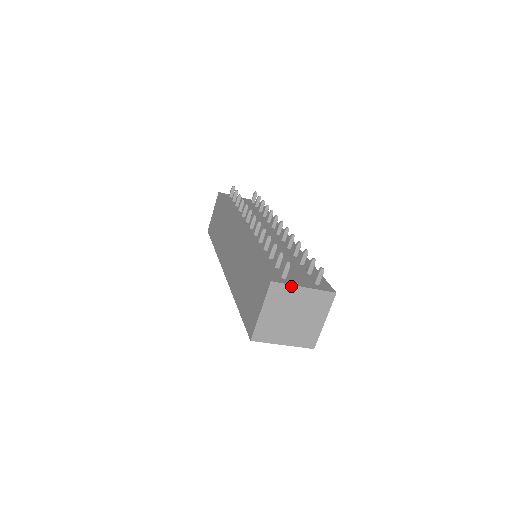
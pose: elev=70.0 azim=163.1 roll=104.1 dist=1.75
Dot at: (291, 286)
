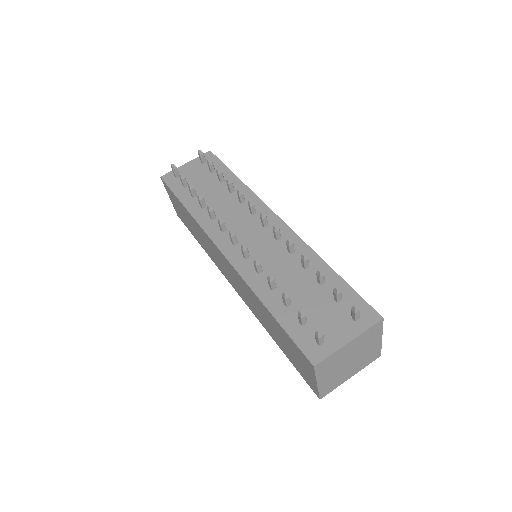
Dot at: (336, 352)
